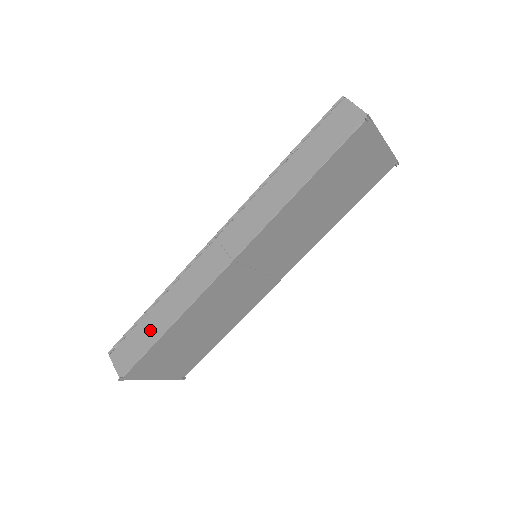
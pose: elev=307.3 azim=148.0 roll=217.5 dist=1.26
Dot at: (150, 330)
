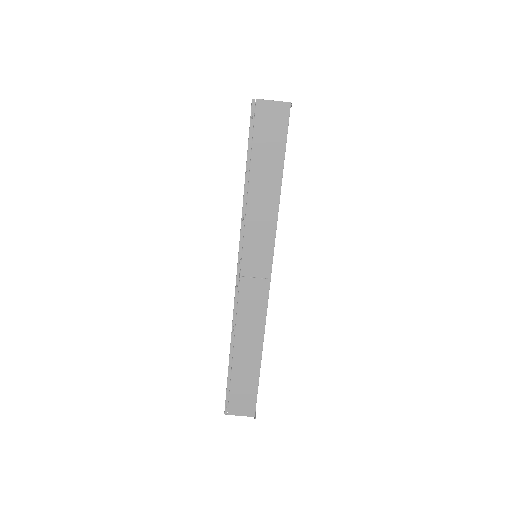
Dot at: (246, 372)
